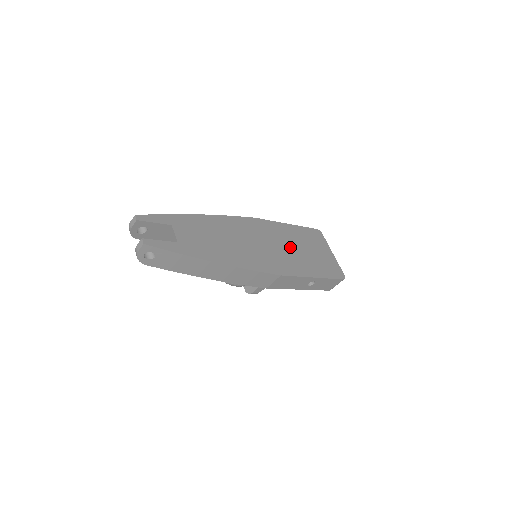
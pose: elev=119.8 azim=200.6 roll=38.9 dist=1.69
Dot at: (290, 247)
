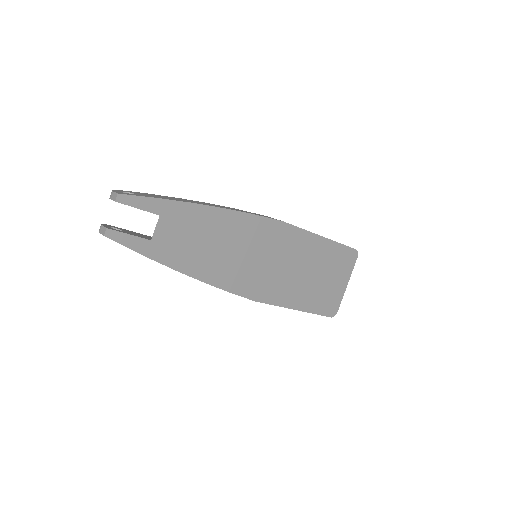
Dot at: (298, 268)
